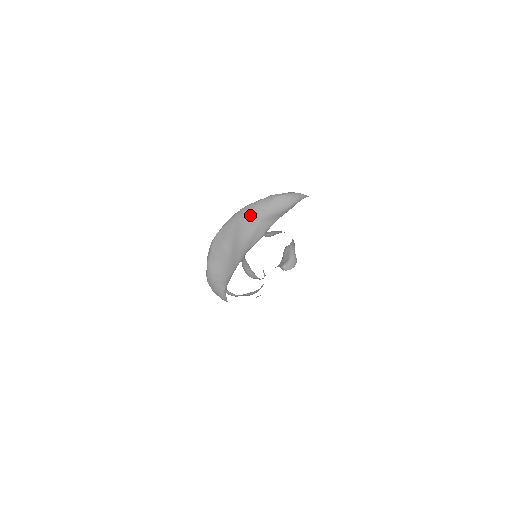
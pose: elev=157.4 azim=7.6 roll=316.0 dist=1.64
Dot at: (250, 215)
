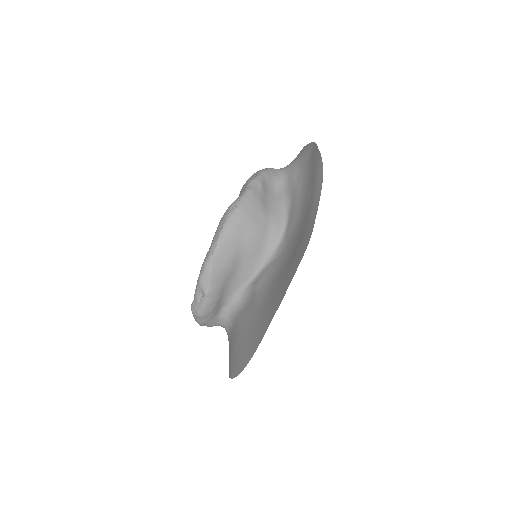
Dot at: (254, 211)
